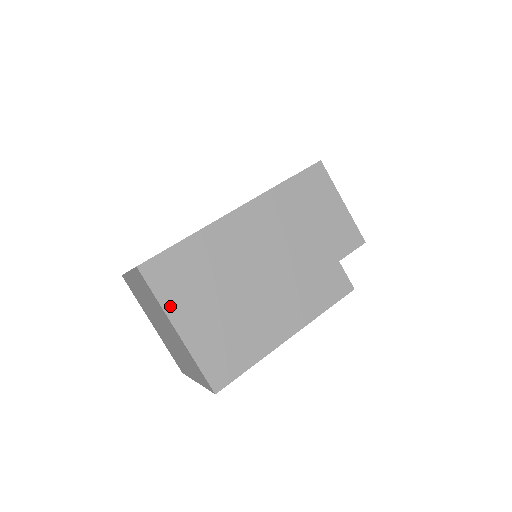
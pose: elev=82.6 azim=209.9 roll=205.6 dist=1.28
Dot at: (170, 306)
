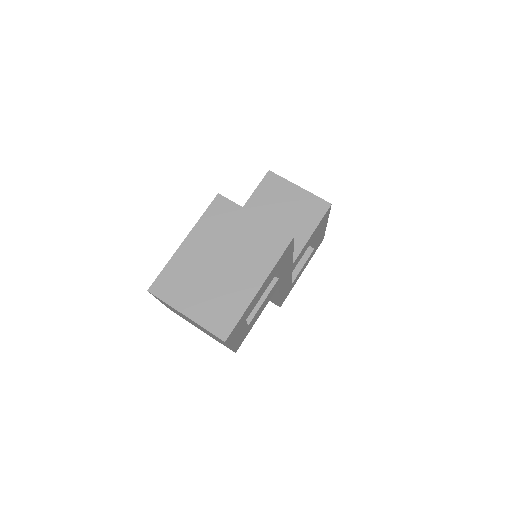
Dot at: (175, 303)
